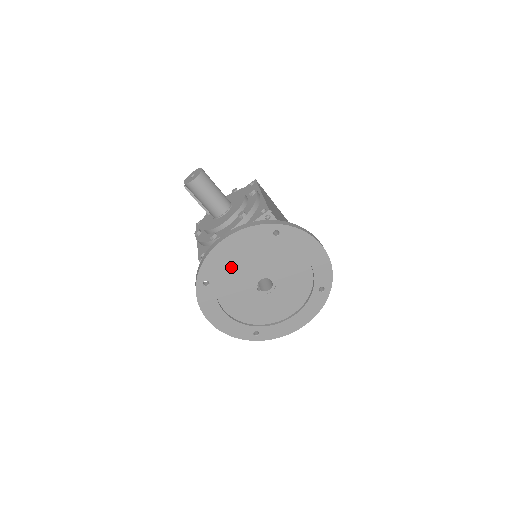
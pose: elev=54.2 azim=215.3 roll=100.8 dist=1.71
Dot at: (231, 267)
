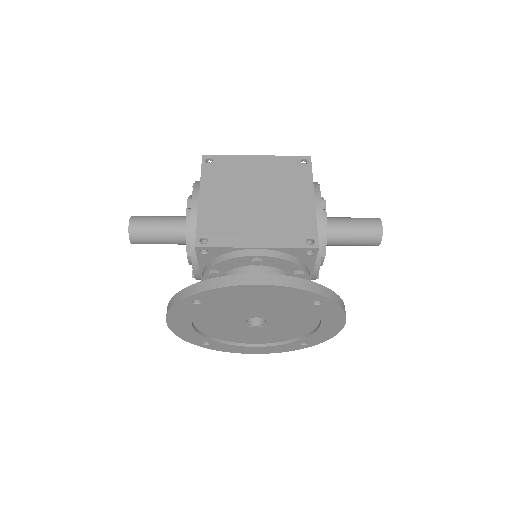
Dot at: (207, 328)
